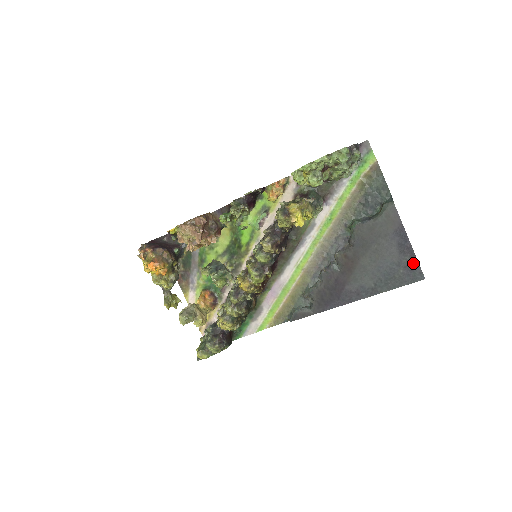
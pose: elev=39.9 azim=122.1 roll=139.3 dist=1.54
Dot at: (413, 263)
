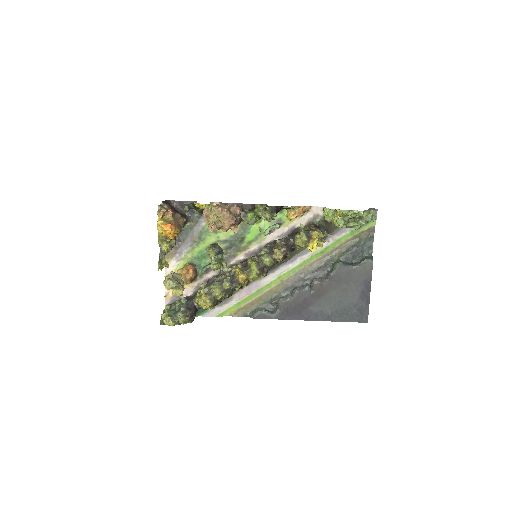
Dot at: (365, 308)
